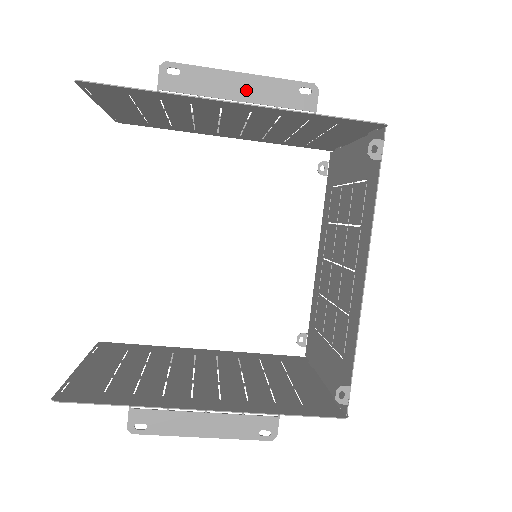
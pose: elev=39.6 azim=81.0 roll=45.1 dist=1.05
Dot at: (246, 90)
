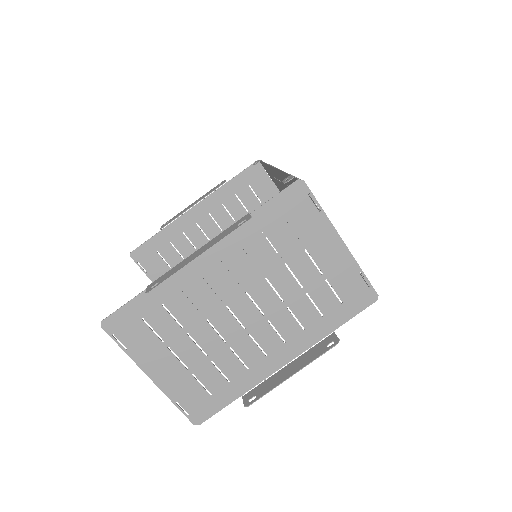
Dot at: occluded
